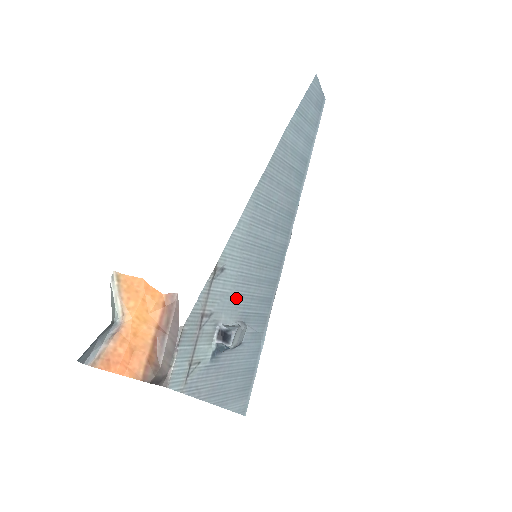
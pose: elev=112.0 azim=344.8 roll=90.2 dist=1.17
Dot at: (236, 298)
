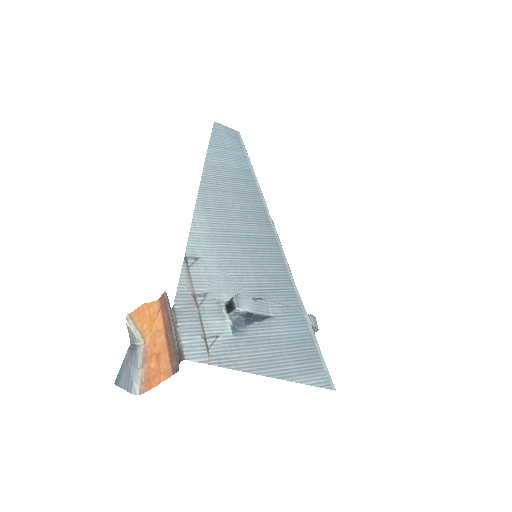
Dot at: (233, 279)
